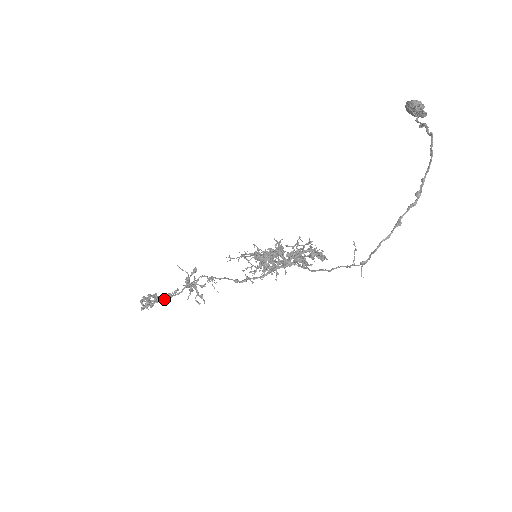
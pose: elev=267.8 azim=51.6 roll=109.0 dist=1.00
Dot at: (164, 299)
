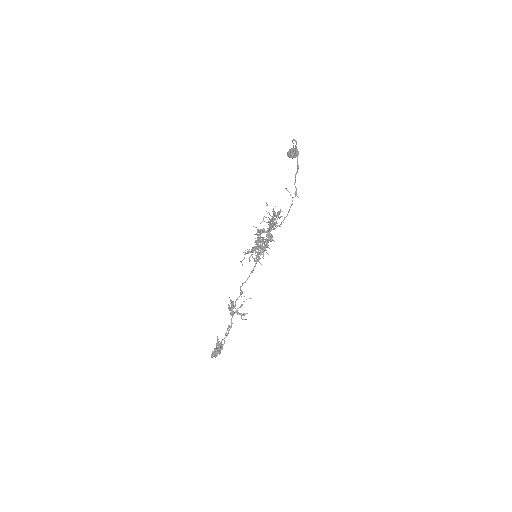
Dot at: occluded
